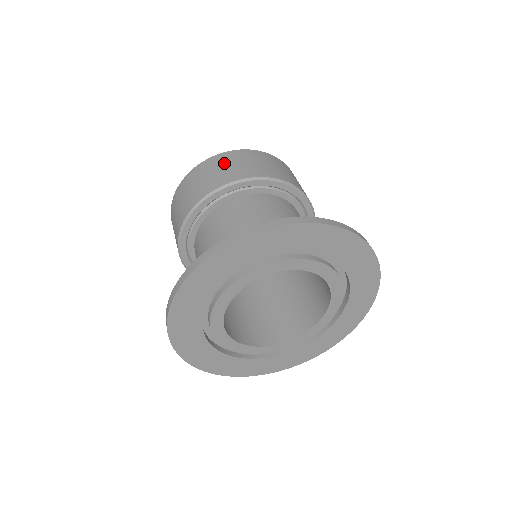
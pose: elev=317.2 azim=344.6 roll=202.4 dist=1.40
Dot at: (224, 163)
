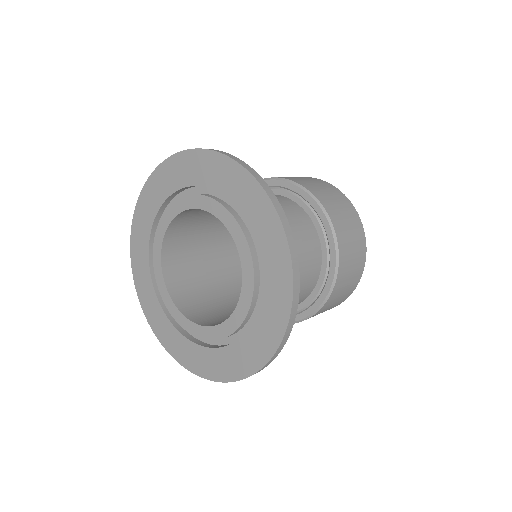
Dot at: occluded
